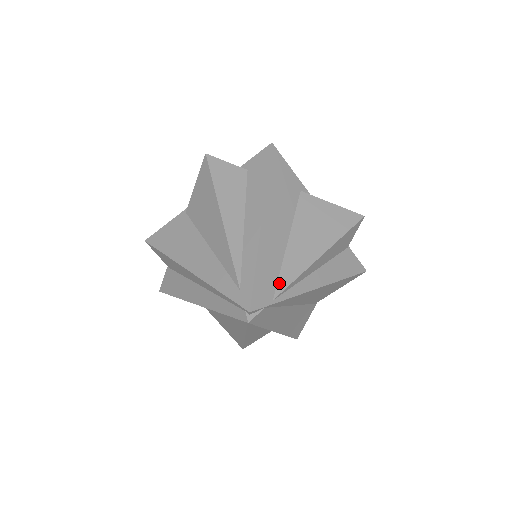
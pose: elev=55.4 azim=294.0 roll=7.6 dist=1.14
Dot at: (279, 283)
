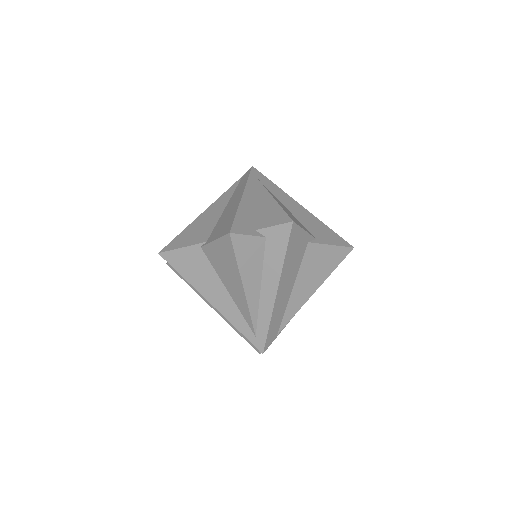
Dot at: (282, 322)
